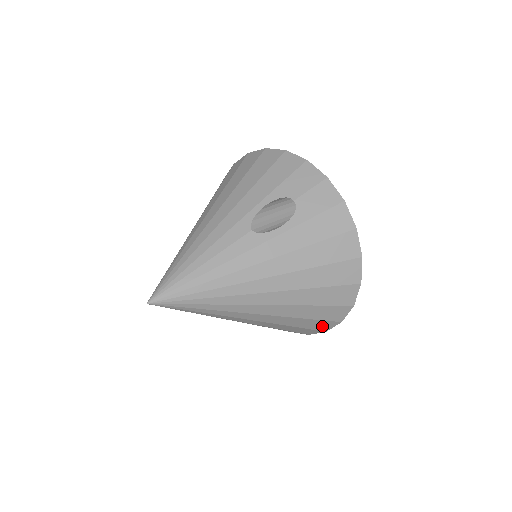
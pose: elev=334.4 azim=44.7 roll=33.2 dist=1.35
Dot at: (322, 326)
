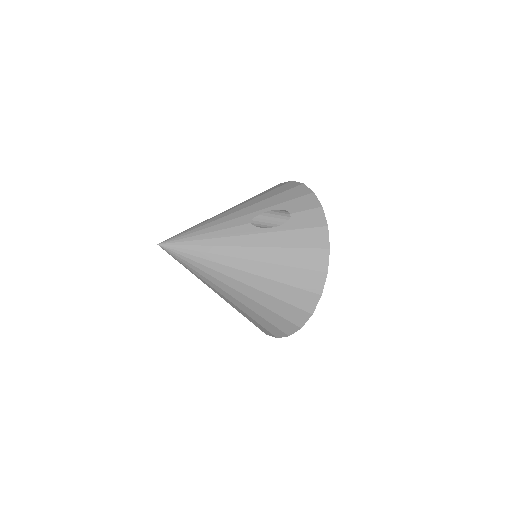
Dot at: (285, 327)
